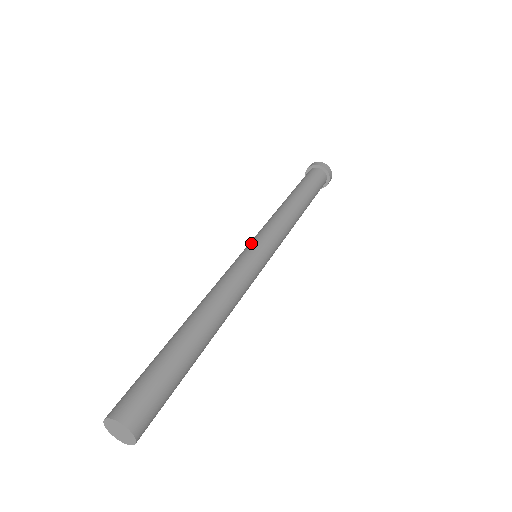
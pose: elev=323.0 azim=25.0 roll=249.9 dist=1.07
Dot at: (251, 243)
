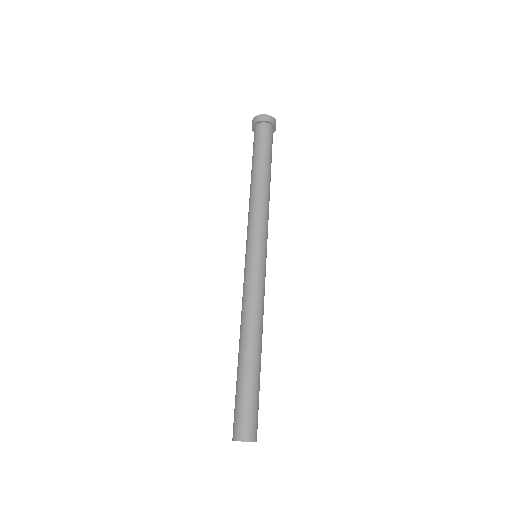
Dot at: occluded
